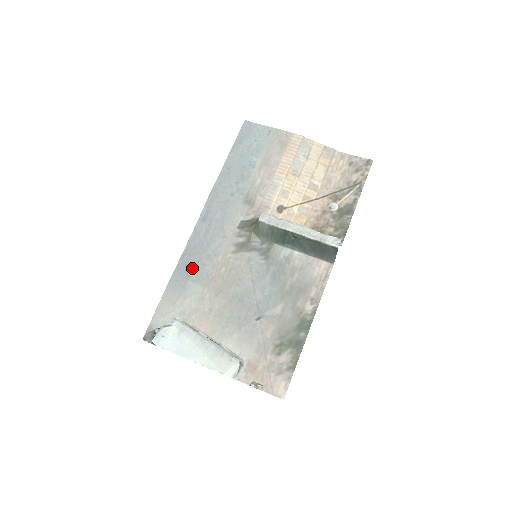
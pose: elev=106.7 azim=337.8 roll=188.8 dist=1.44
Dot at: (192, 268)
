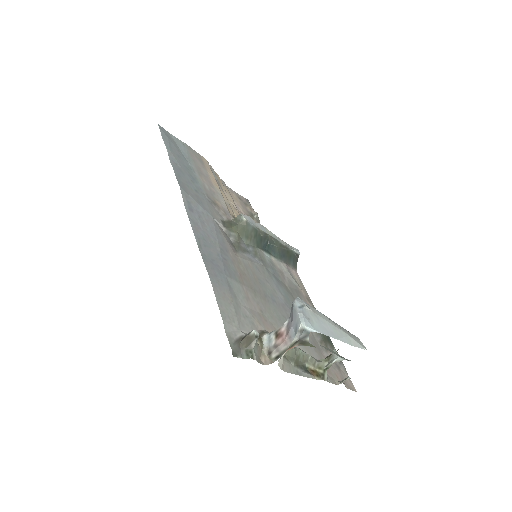
Dot at: (219, 261)
